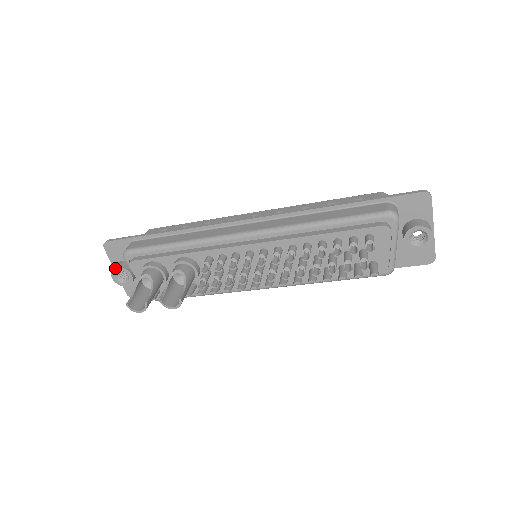
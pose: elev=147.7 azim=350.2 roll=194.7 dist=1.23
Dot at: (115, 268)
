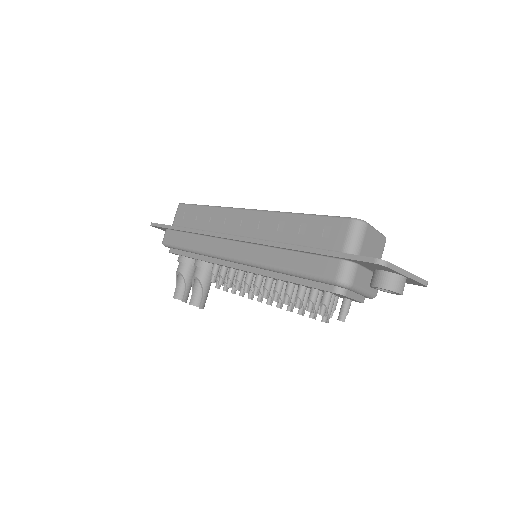
Dot at: occluded
